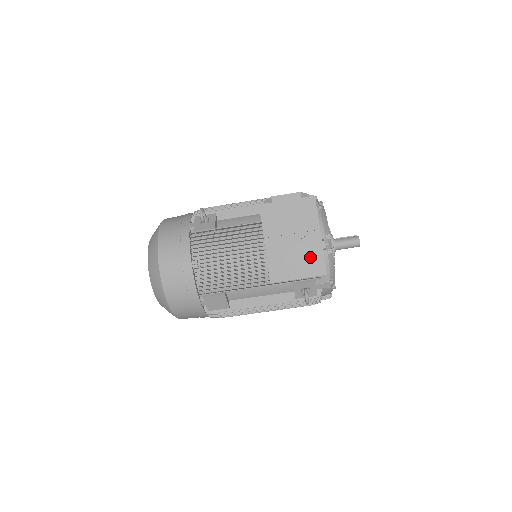
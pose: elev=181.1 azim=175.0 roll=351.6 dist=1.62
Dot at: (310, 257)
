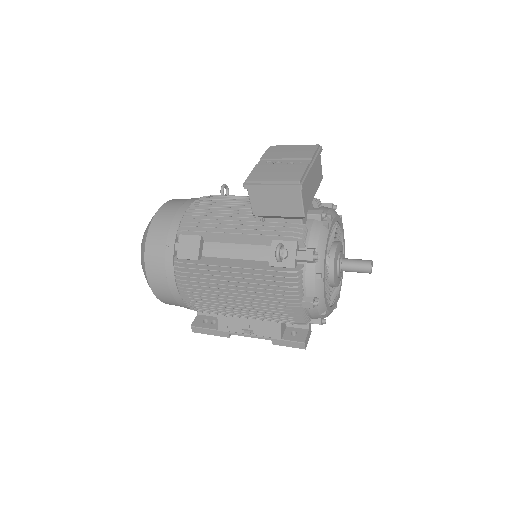
Dot at: (292, 171)
